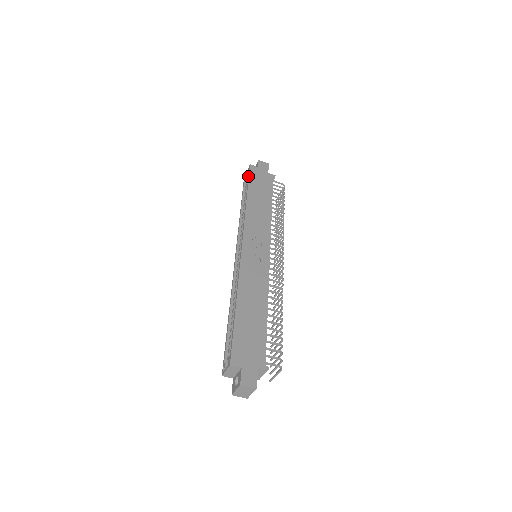
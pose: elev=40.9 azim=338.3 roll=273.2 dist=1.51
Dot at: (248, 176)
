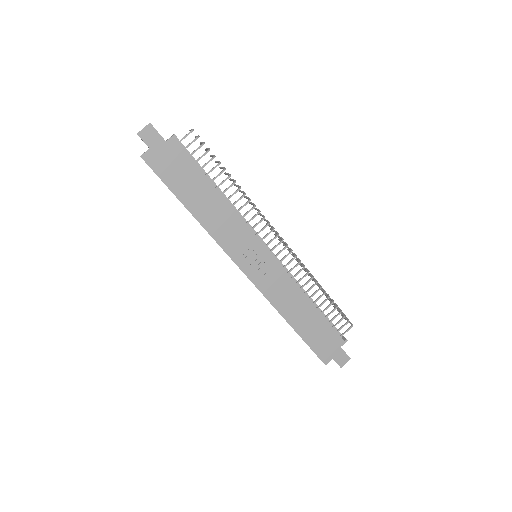
Dot at: occluded
